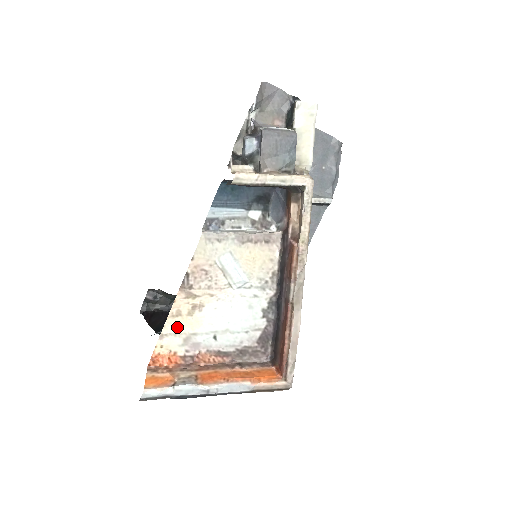
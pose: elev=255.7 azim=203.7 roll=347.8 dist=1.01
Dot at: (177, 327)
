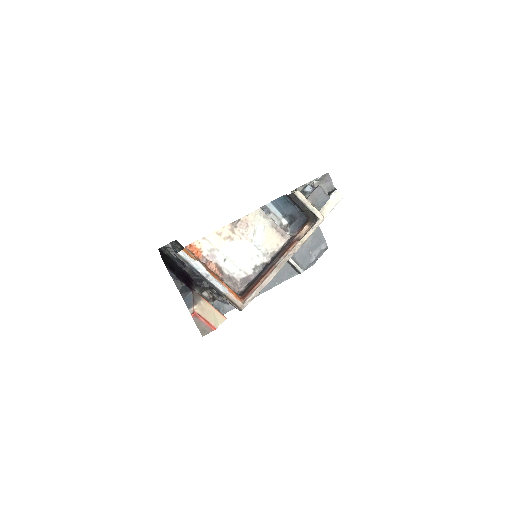
Dot at: (214, 240)
